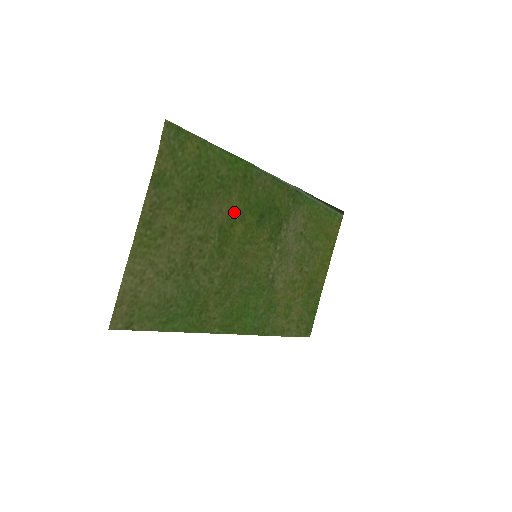
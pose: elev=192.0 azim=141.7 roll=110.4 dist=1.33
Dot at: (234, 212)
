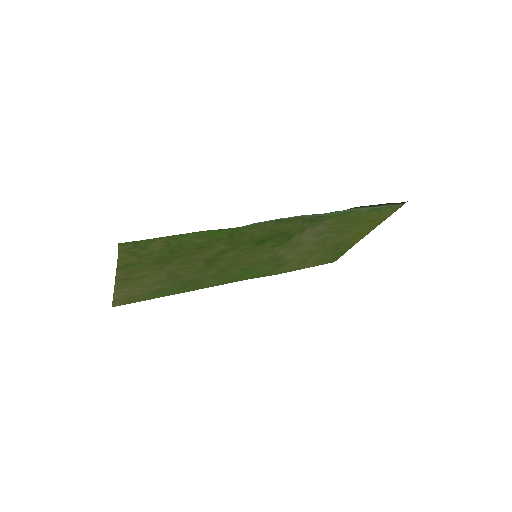
Dot at: (221, 251)
